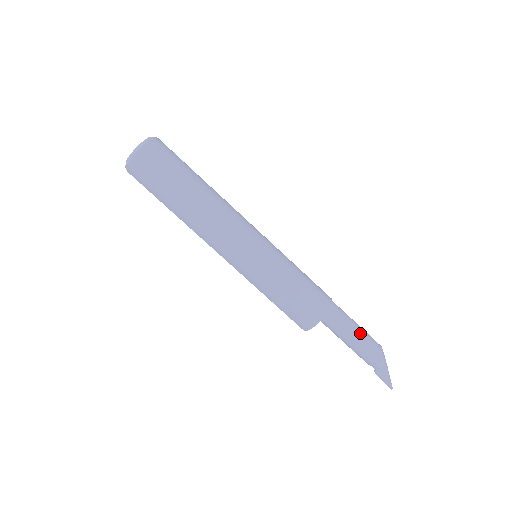
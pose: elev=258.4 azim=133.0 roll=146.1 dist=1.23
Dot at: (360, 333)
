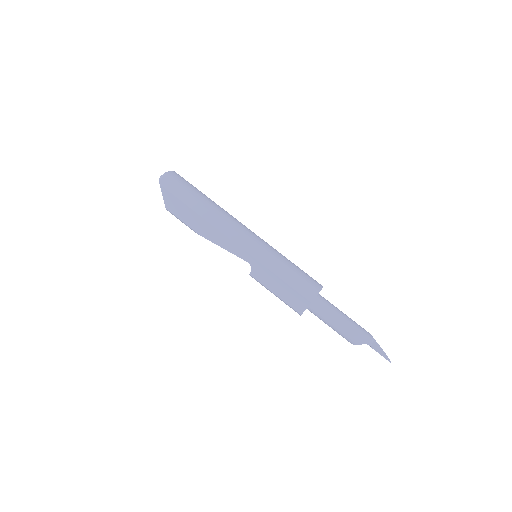
Dot at: (347, 316)
